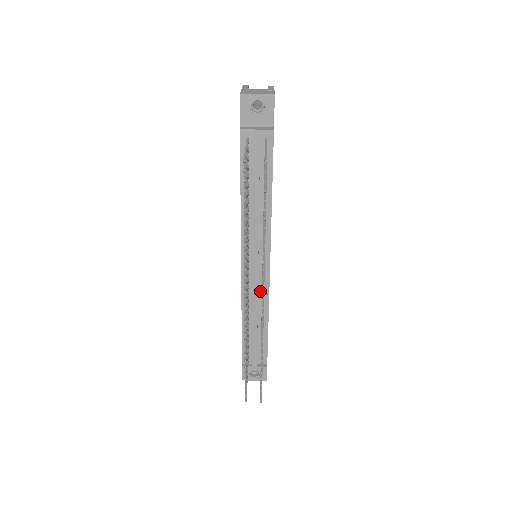
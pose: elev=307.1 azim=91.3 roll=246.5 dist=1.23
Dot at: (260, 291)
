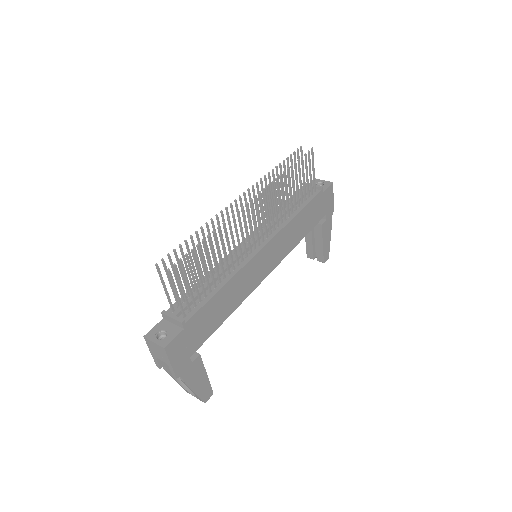
Dot at: (241, 260)
